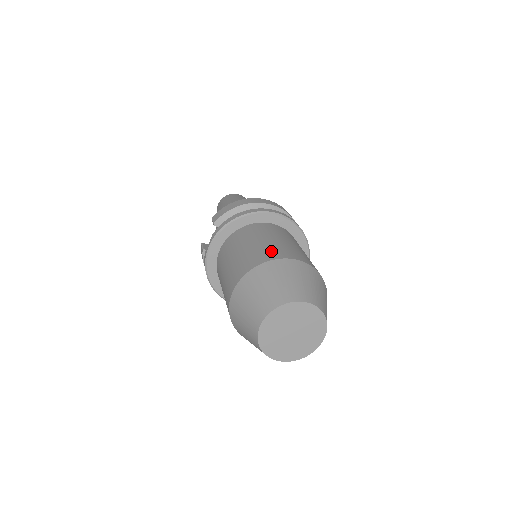
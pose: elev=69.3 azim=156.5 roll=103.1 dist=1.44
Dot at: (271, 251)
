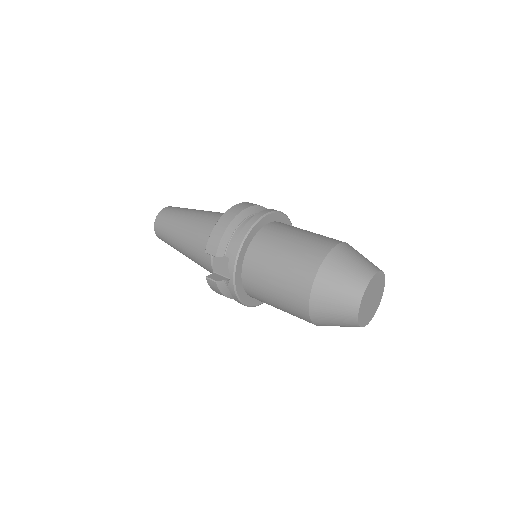
Dot at: (311, 252)
